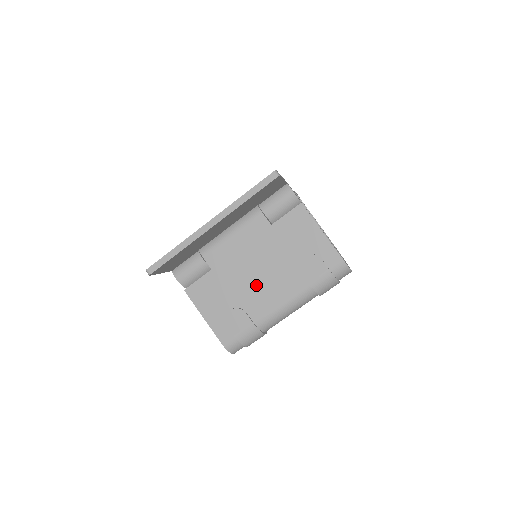
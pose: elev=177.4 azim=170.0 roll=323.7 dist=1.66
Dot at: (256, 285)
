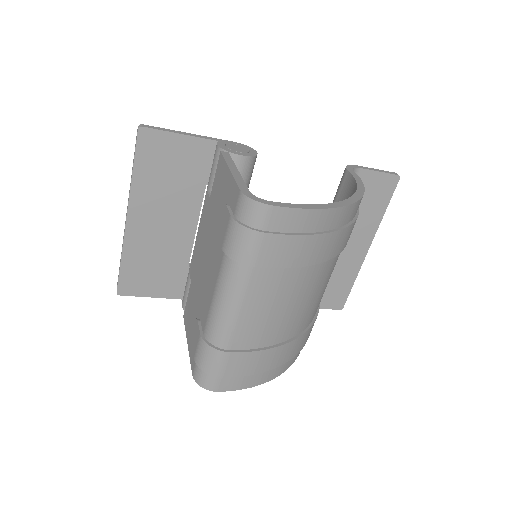
Dot at: (204, 281)
